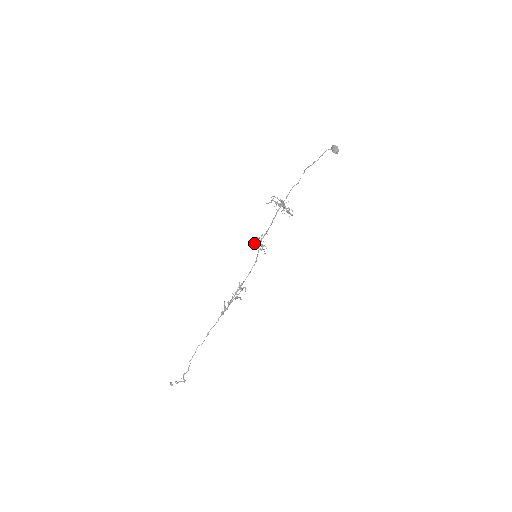
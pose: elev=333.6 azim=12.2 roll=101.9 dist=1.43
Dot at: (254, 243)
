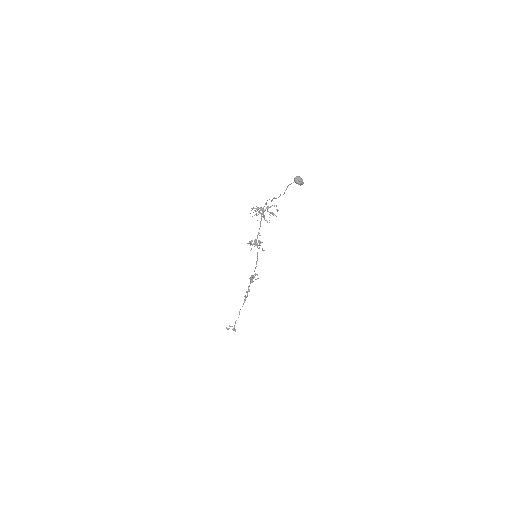
Dot at: (250, 250)
